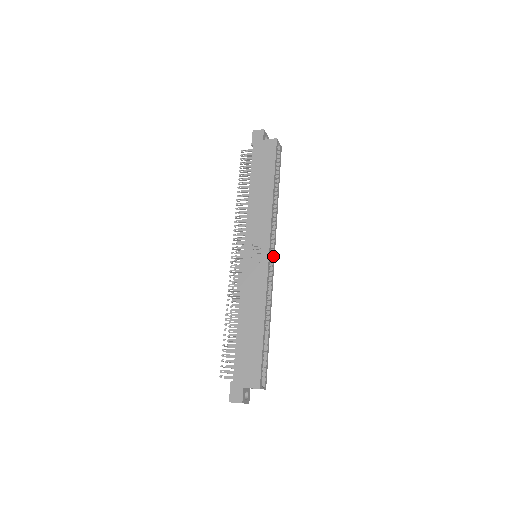
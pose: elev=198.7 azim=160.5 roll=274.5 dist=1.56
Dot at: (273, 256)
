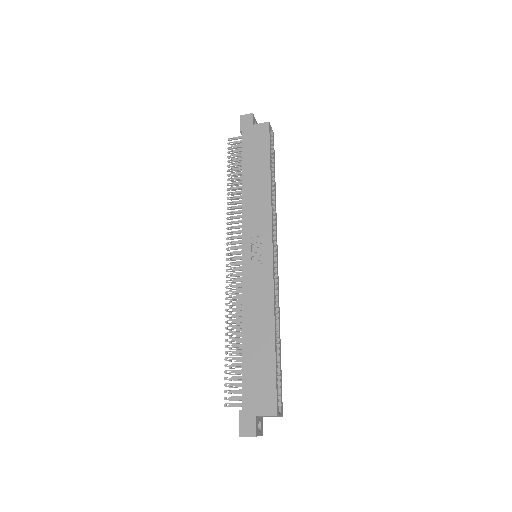
Dot at: (276, 255)
